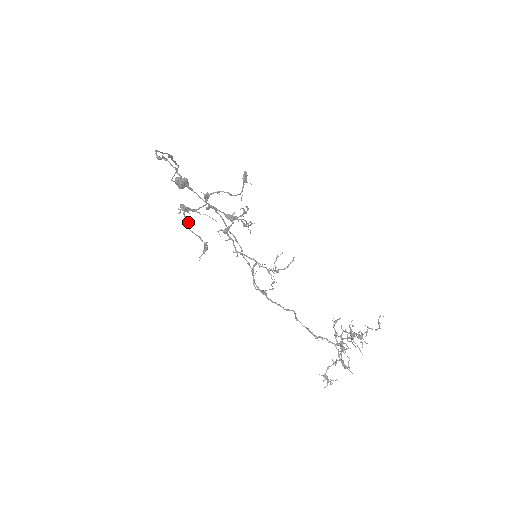
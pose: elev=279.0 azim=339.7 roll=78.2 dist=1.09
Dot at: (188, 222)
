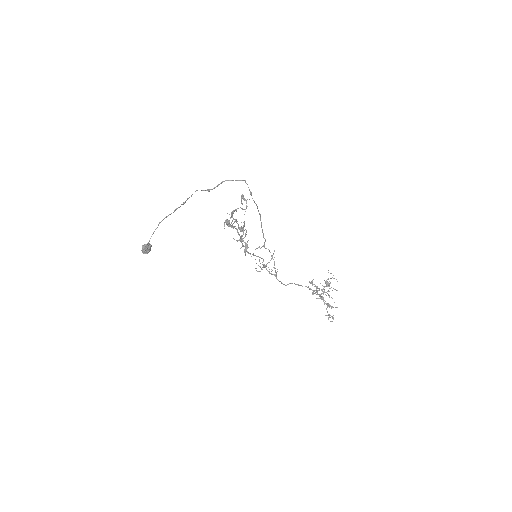
Dot at: occluded
